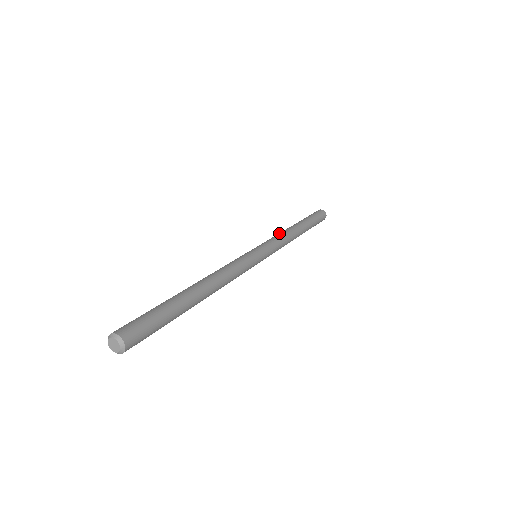
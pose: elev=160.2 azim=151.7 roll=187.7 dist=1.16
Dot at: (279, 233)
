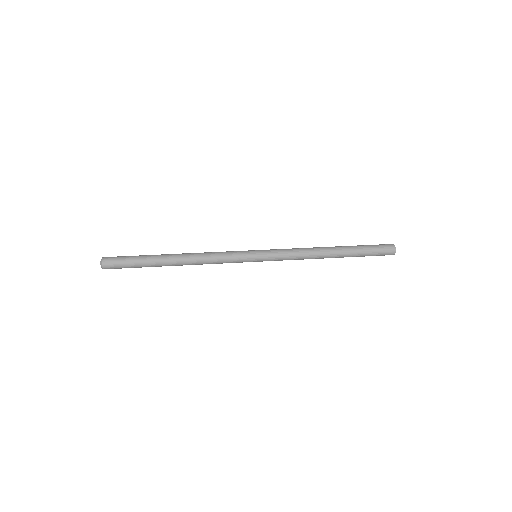
Dot at: (303, 250)
